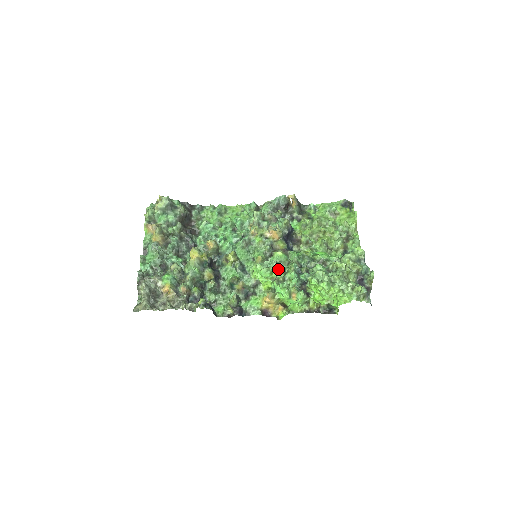
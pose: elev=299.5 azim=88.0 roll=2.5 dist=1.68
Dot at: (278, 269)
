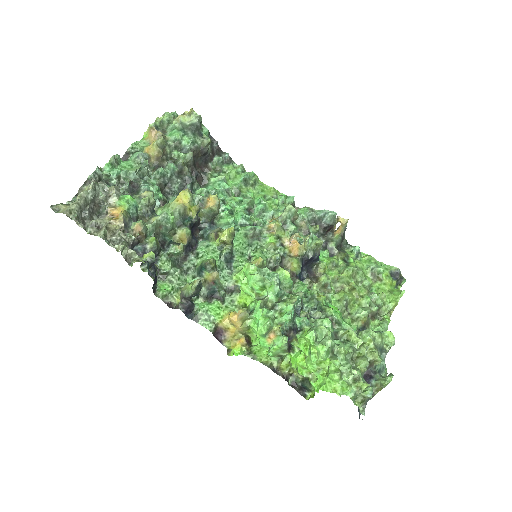
Dot at: (275, 288)
